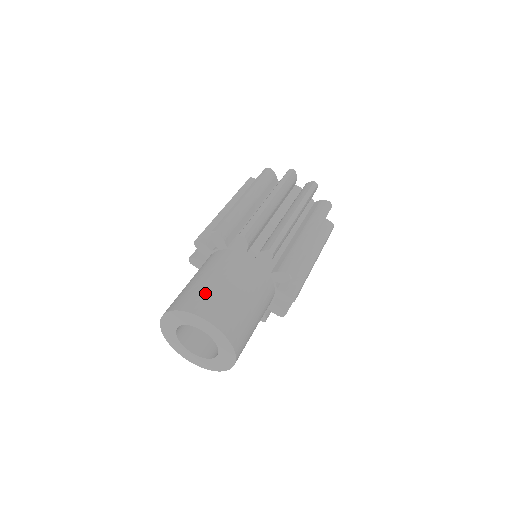
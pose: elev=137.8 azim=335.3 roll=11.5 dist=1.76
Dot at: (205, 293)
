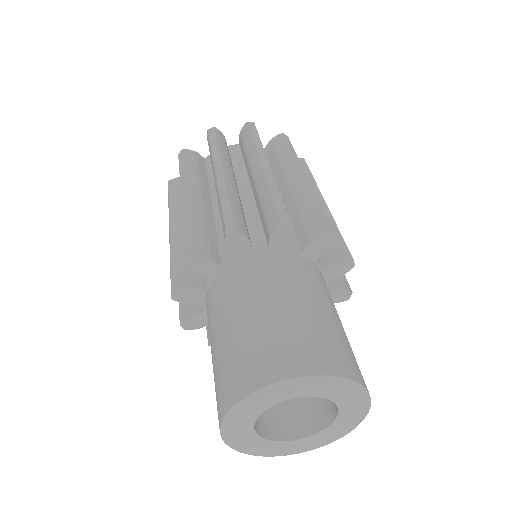
Dot at: (294, 333)
